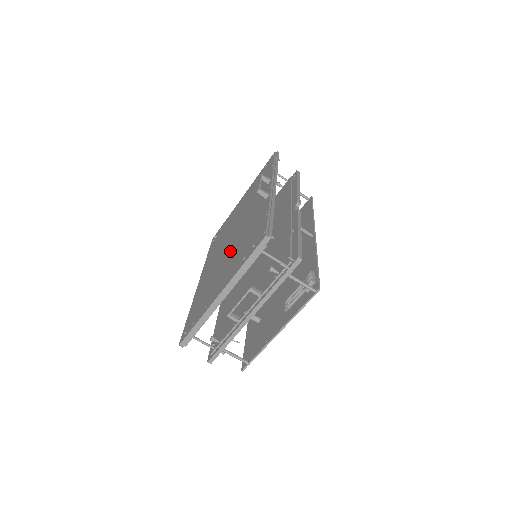
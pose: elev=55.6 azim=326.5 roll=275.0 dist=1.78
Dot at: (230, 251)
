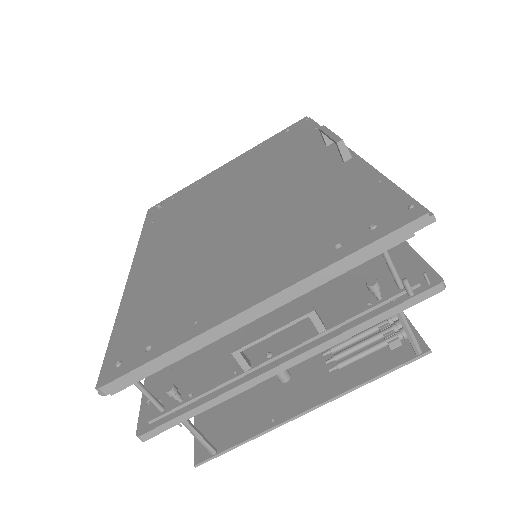
Dot at: (246, 229)
